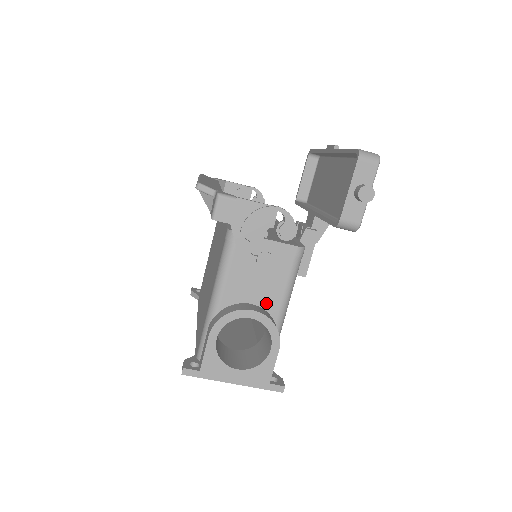
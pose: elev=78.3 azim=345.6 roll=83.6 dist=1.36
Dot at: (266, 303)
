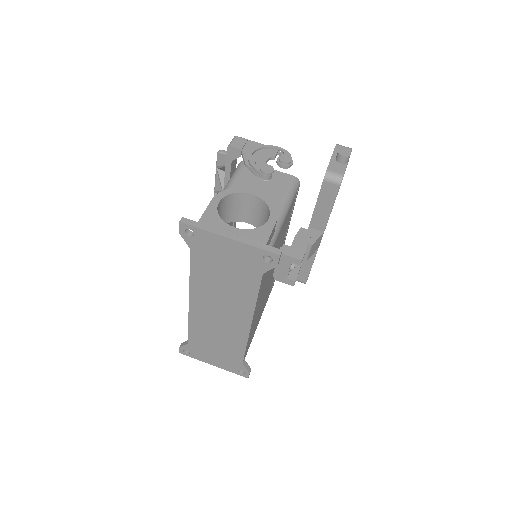
Dot at: occluded
